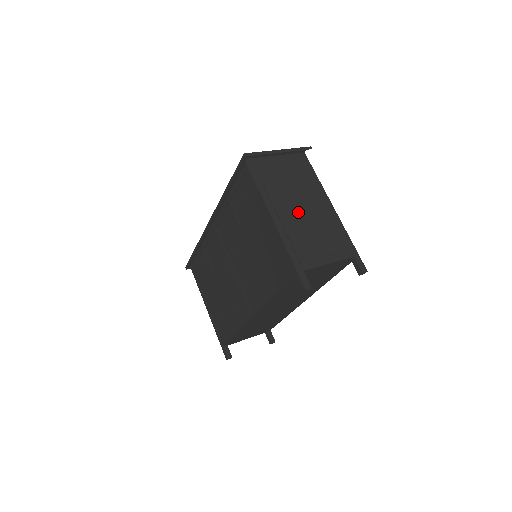
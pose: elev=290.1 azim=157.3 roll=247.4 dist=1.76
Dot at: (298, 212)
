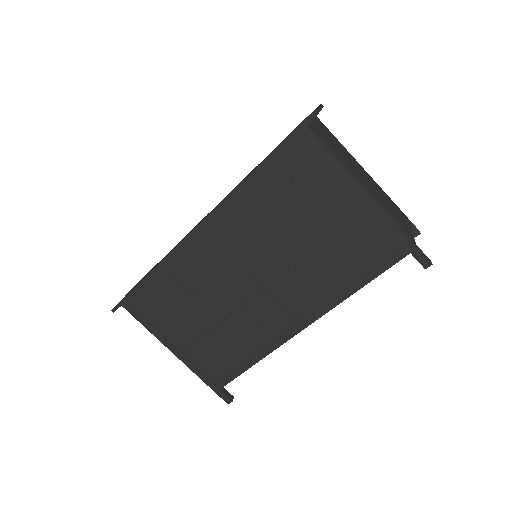
Dot at: (367, 181)
